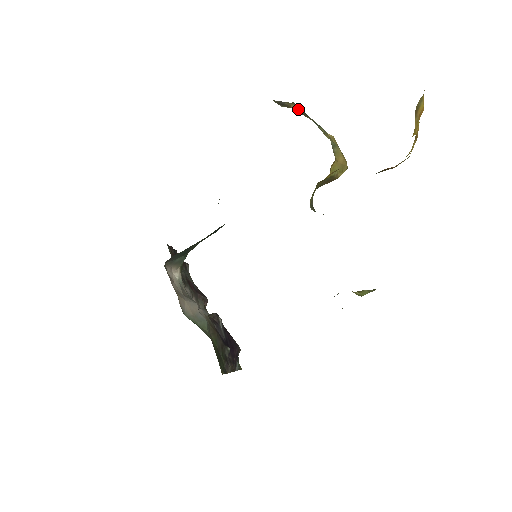
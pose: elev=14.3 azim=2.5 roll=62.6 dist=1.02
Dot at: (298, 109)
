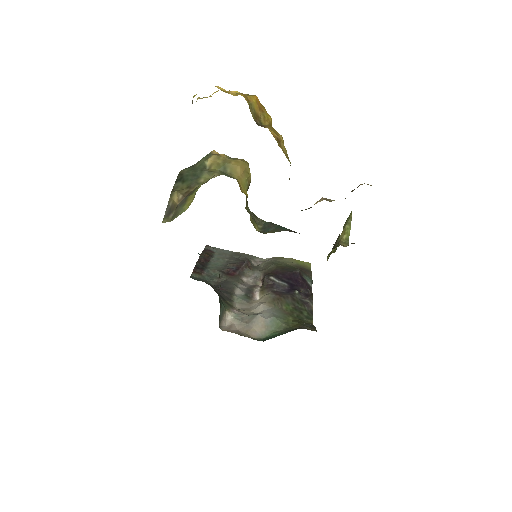
Dot at: (180, 196)
